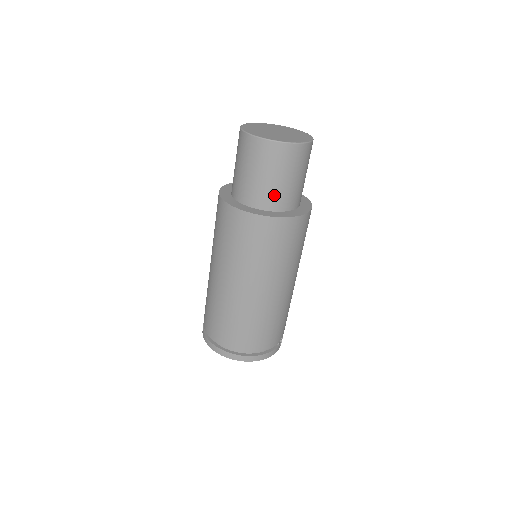
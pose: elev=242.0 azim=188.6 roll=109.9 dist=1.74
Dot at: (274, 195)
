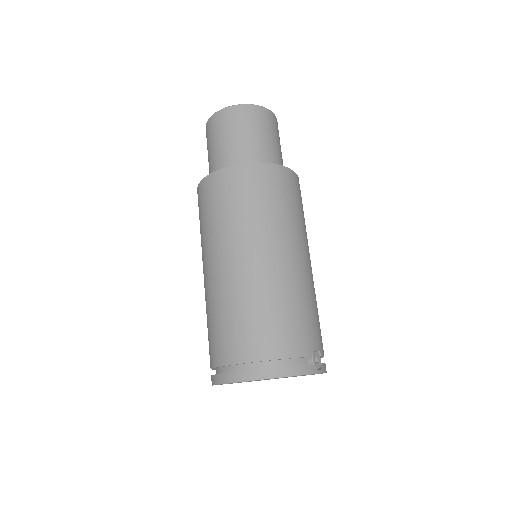
Dot at: (239, 154)
